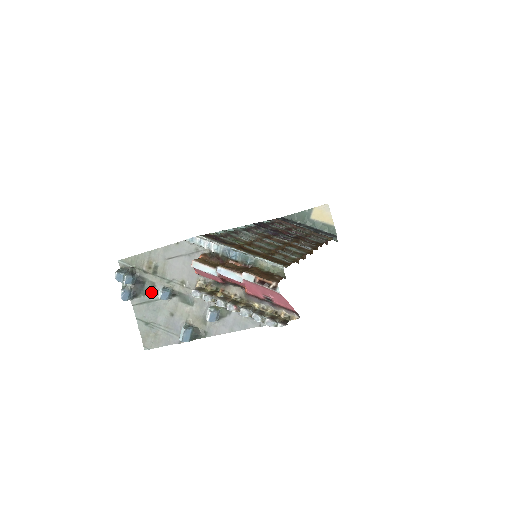
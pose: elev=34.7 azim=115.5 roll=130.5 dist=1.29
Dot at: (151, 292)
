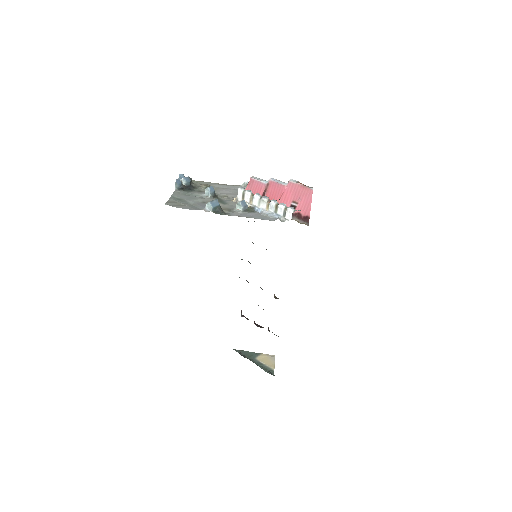
Dot at: (196, 192)
